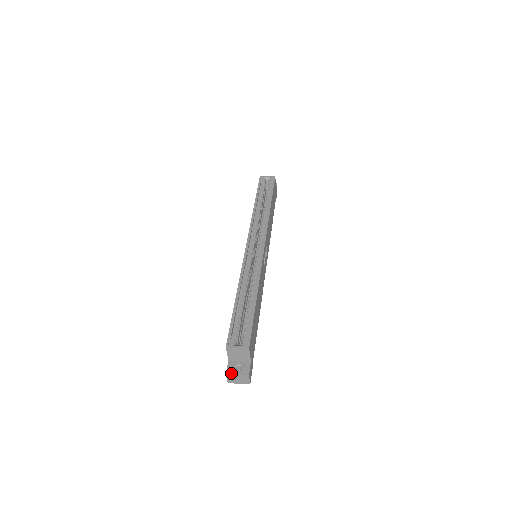
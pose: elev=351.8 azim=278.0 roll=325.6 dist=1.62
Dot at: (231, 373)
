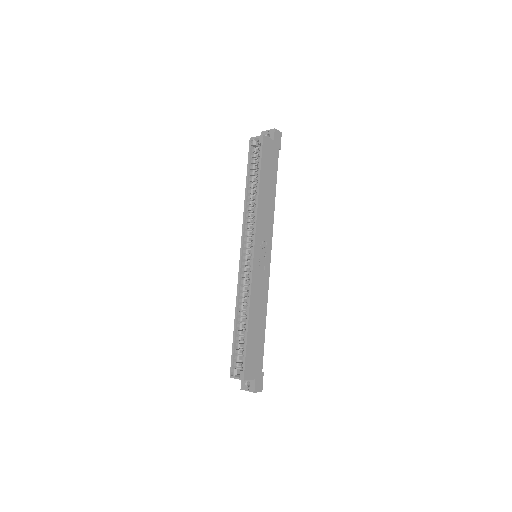
Dot at: (243, 389)
